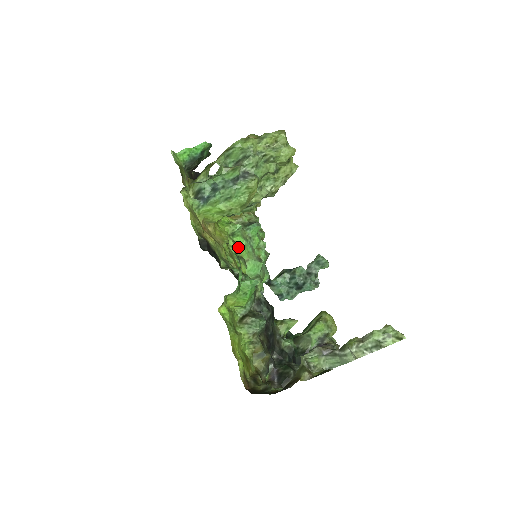
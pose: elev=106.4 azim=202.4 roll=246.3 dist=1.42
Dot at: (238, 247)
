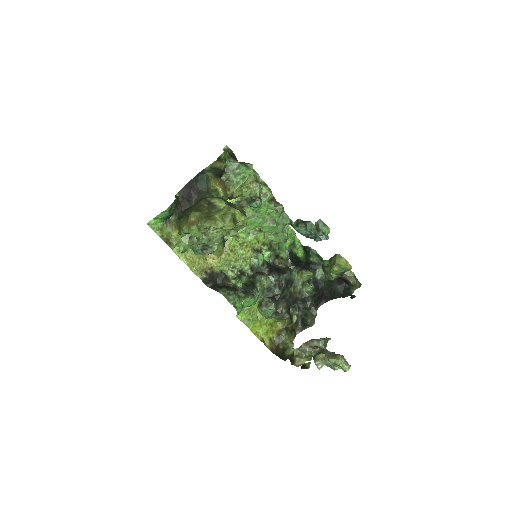
Dot at: (248, 225)
